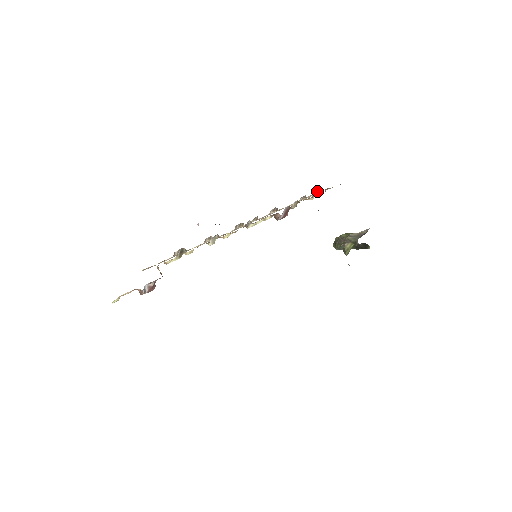
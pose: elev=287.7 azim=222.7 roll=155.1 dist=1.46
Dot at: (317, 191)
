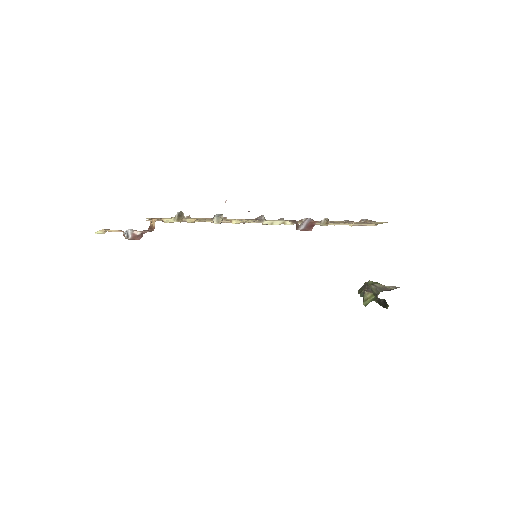
Dot at: occluded
